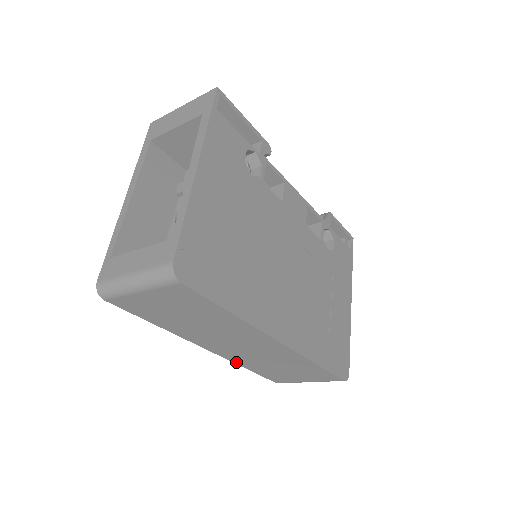
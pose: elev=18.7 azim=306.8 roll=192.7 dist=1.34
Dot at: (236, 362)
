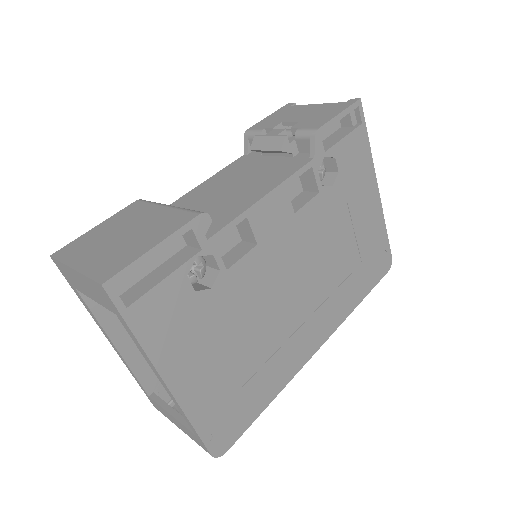
Dot at: occluded
